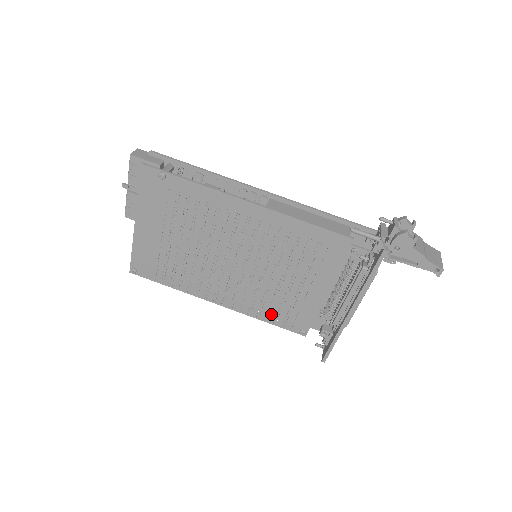
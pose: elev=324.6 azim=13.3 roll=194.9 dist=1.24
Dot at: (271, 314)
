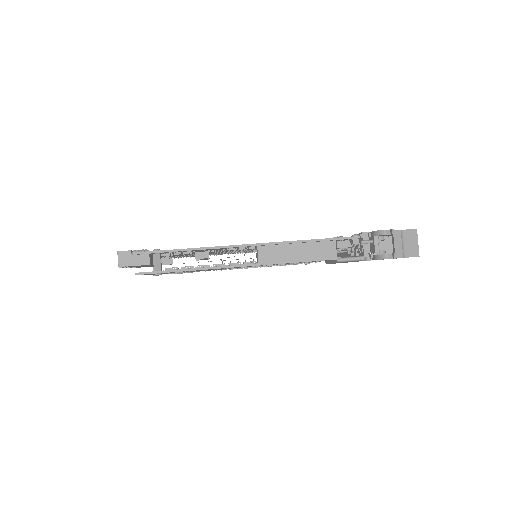
Dot at: occluded
